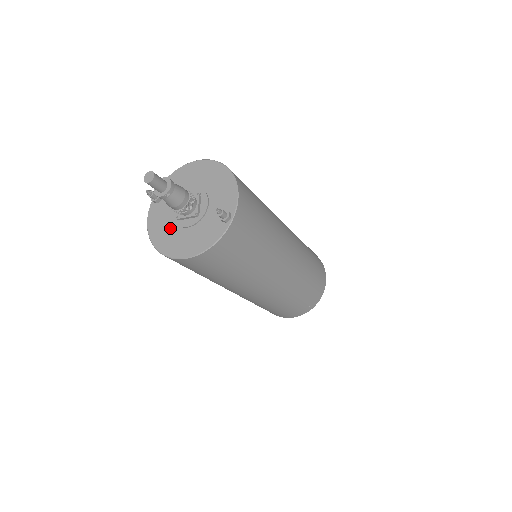
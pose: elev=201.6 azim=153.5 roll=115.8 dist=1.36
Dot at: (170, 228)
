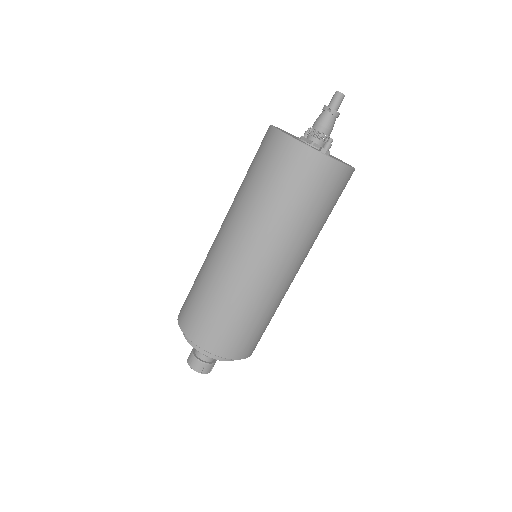
Dot at: occluded
